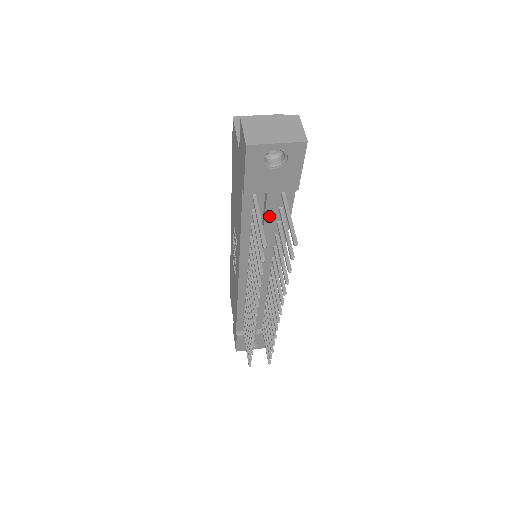
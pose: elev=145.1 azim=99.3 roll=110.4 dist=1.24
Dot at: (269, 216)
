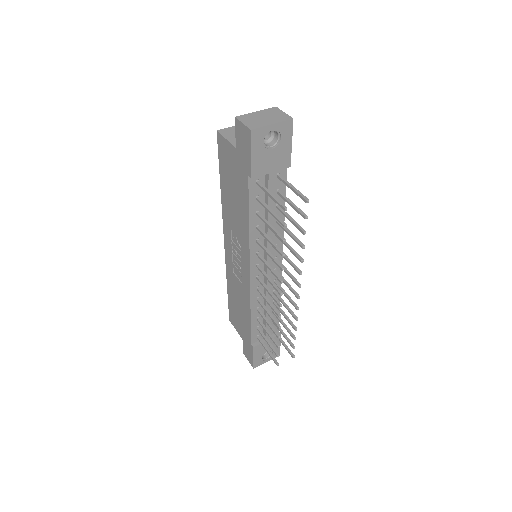
Dot at: occluded
